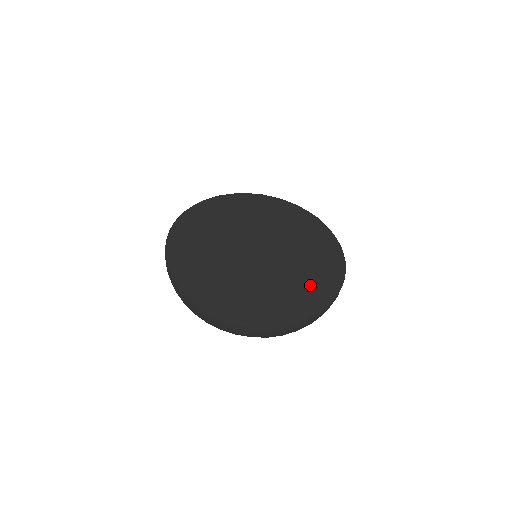
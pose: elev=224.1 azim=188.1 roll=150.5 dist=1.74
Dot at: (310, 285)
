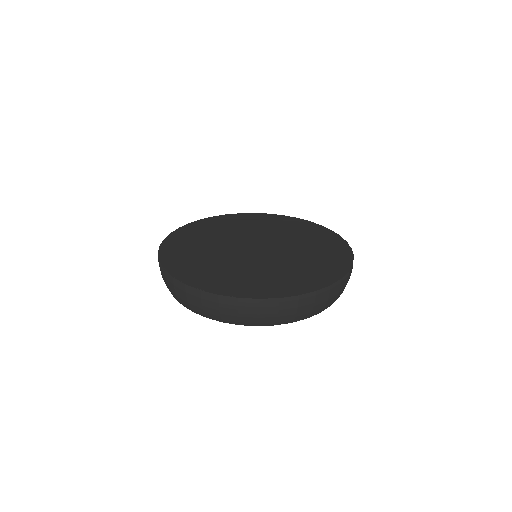
Dot at: (261, 281)
